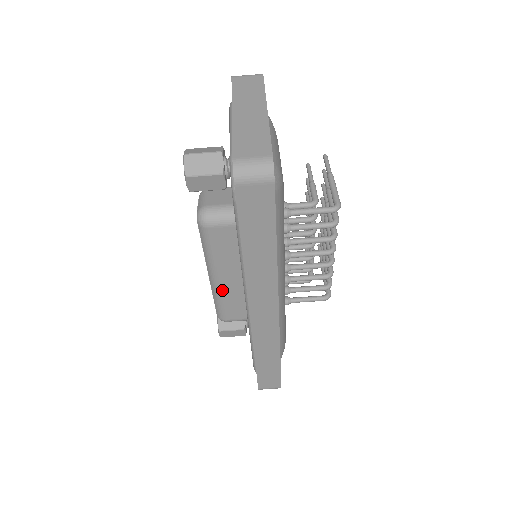
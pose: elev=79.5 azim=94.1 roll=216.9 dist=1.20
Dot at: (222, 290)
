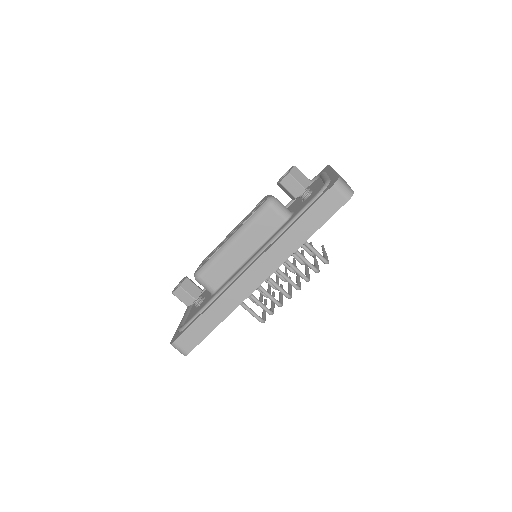
Dot at: (227, 253)
